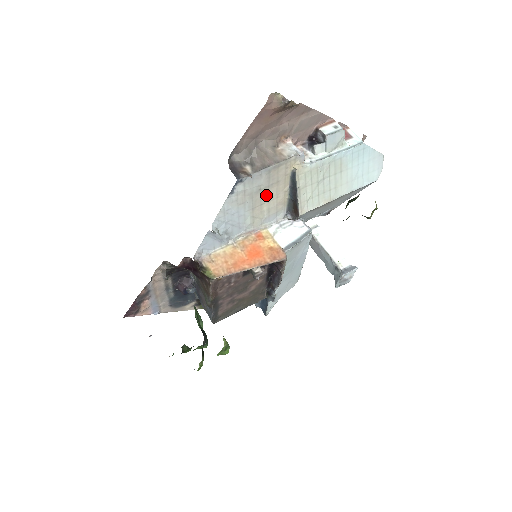
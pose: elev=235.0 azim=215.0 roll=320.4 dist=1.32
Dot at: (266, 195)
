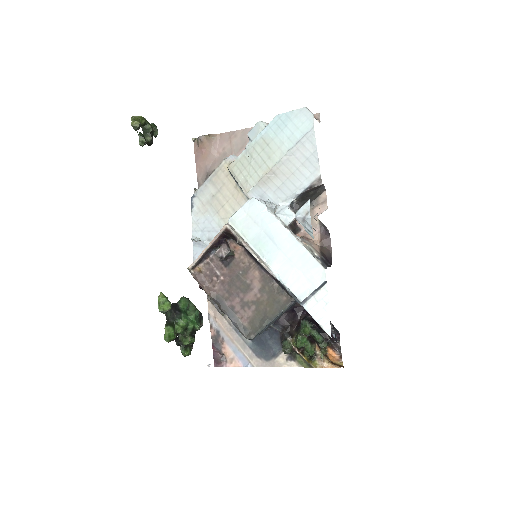
Dot at: (222, 198)
